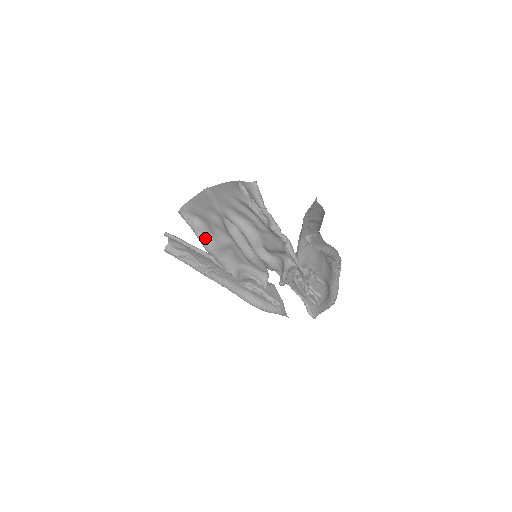
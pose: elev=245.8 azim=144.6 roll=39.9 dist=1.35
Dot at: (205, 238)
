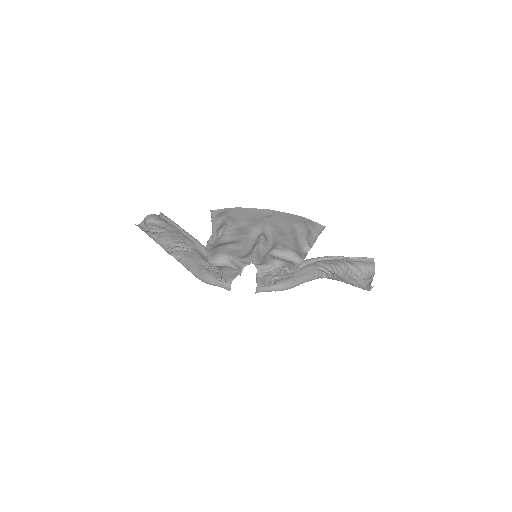
Dot at: (220, 235)
